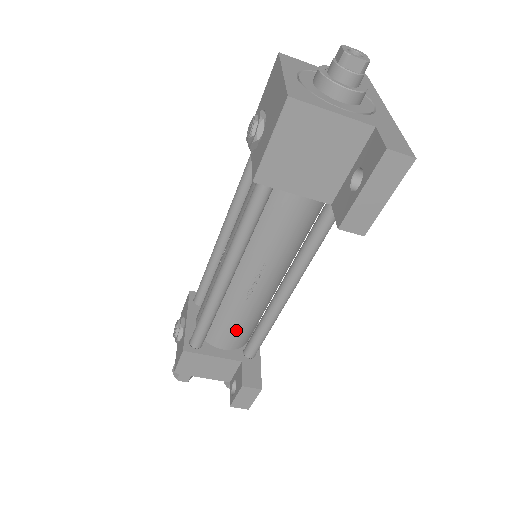
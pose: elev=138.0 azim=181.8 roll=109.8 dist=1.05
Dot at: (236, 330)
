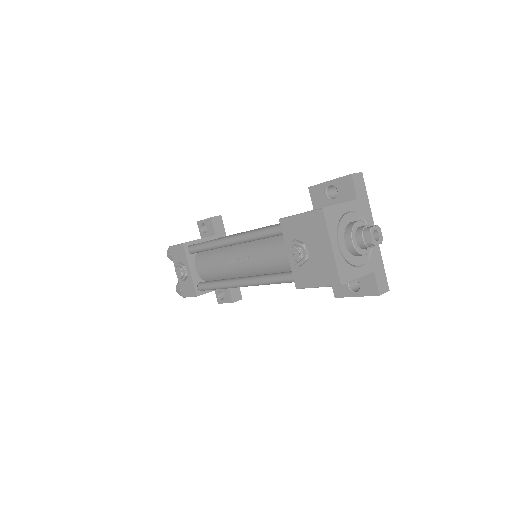
Dot at: occluded
